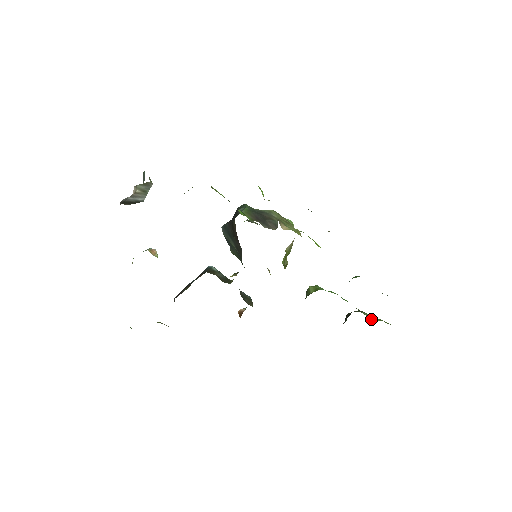
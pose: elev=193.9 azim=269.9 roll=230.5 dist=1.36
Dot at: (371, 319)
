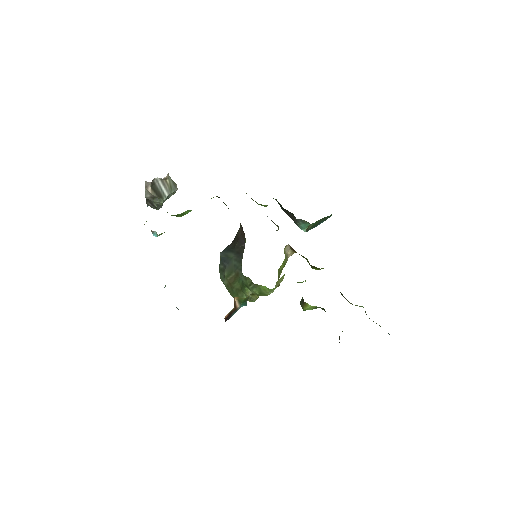
Dot at: occluded
